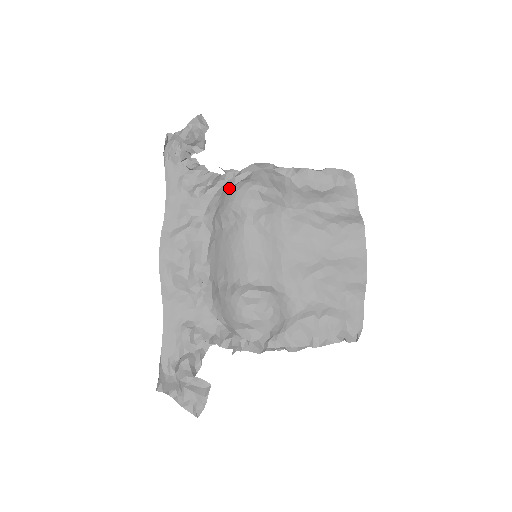
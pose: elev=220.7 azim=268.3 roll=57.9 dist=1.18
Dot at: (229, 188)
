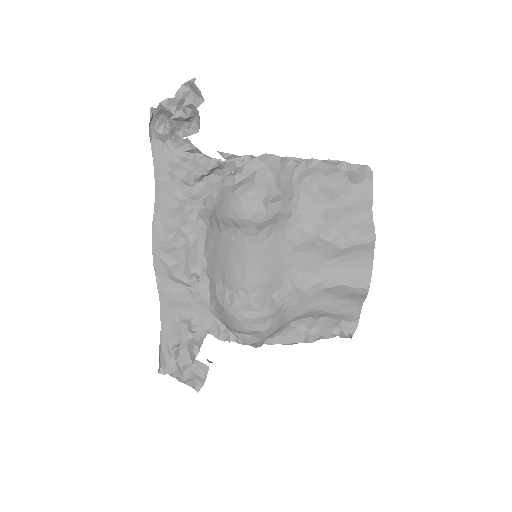
Dot at: (229, 189)
